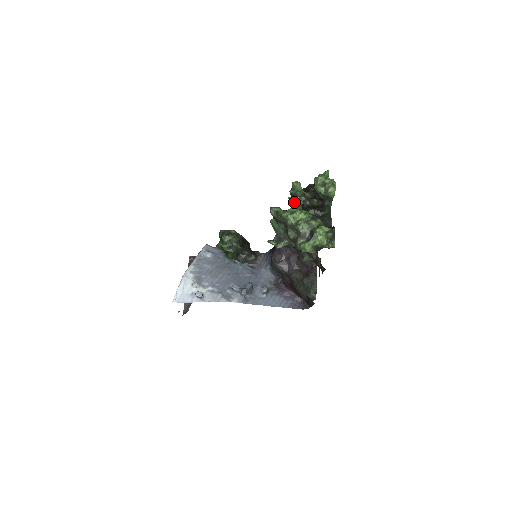
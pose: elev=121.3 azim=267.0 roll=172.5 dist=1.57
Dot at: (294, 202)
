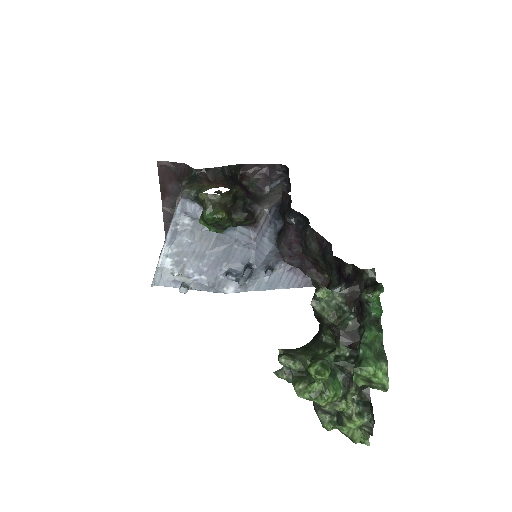
Dot at: (317, 380)
